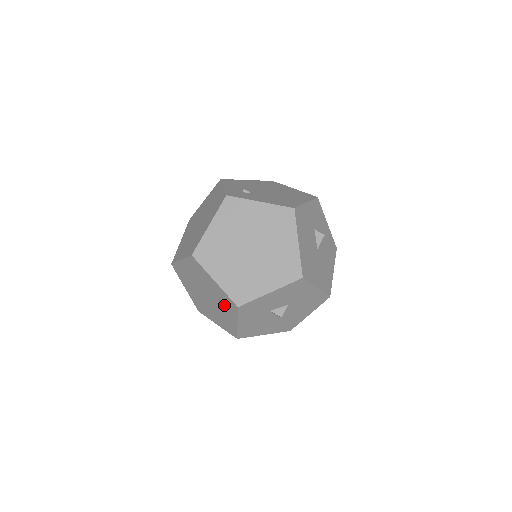
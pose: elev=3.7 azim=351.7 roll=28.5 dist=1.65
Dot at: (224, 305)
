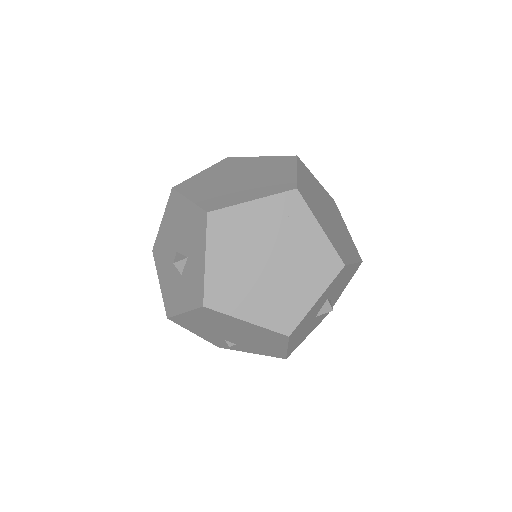
Dot at: (309, 270)
